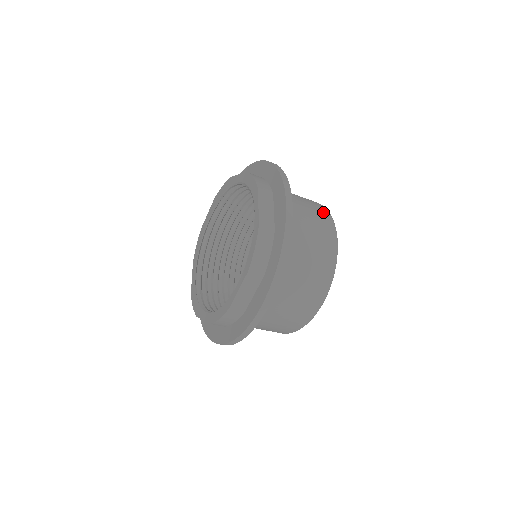
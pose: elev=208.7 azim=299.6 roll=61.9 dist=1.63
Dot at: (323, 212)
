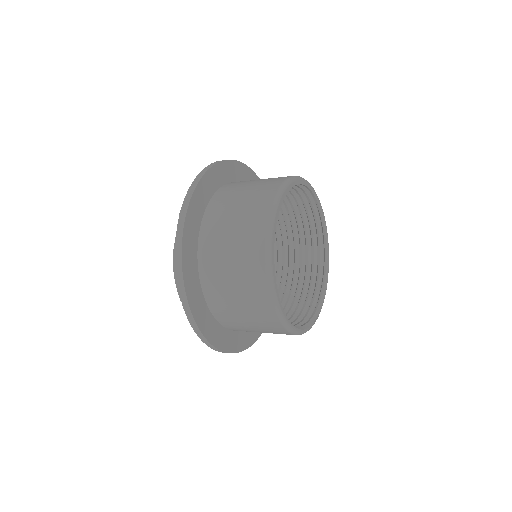
Dot at: (262, 203)
